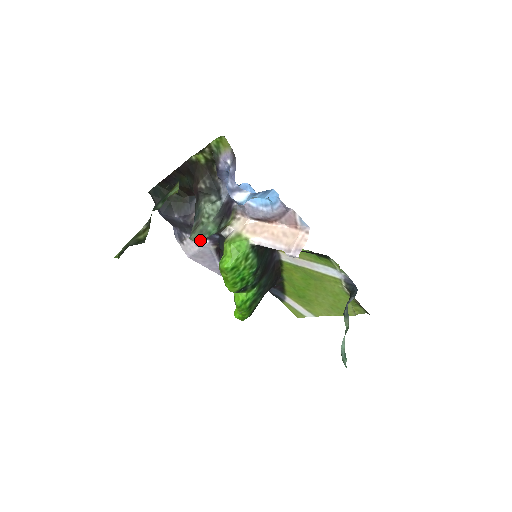
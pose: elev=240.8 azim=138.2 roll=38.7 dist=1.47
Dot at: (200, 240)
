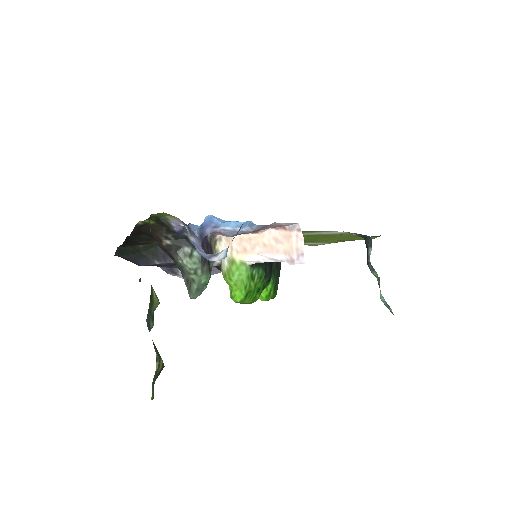
Dot at: occluded
